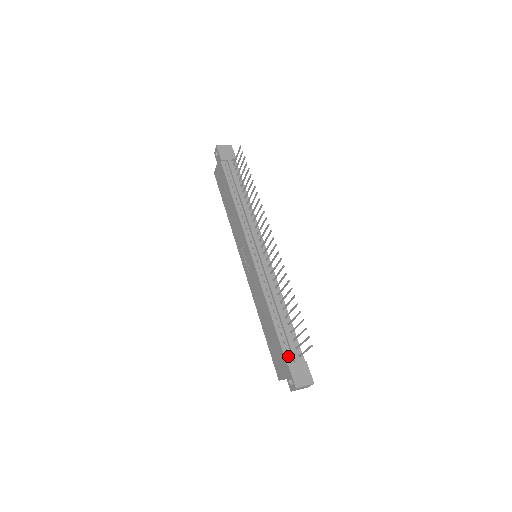
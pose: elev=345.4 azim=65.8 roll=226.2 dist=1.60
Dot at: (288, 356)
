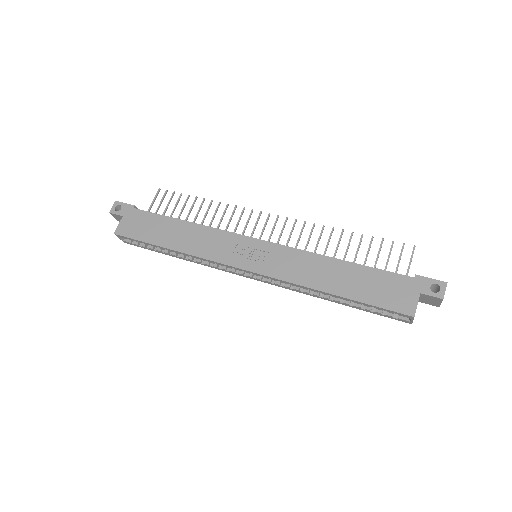
Dot at: (402, 276)
